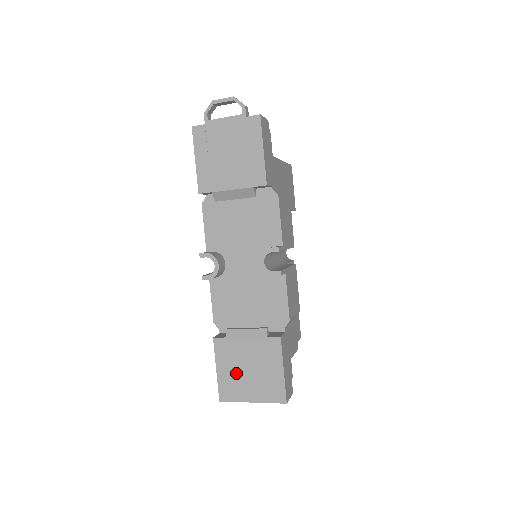
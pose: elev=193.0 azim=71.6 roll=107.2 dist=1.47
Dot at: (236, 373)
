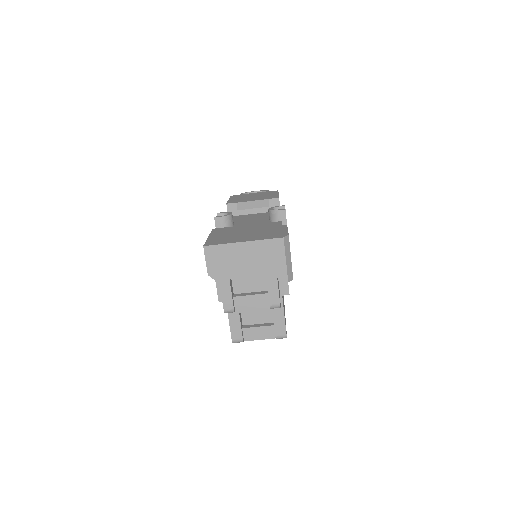
Dot at: (230, 235)
